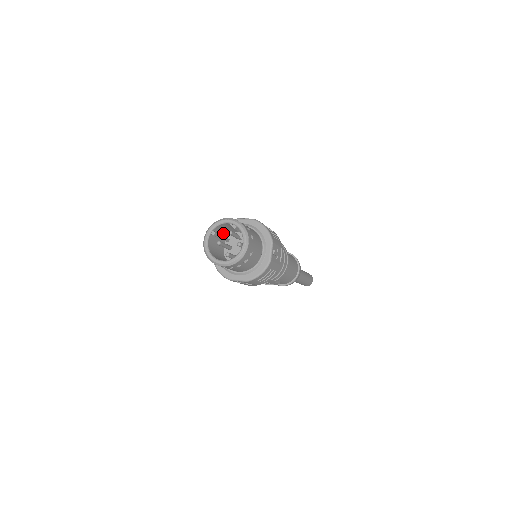
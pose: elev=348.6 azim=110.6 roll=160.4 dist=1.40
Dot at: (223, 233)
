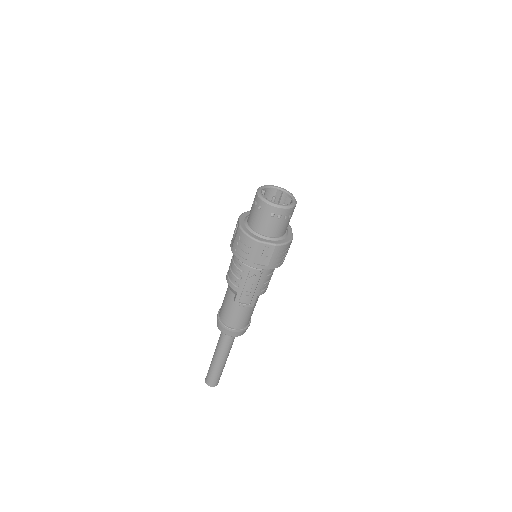
Dot at: occluded
